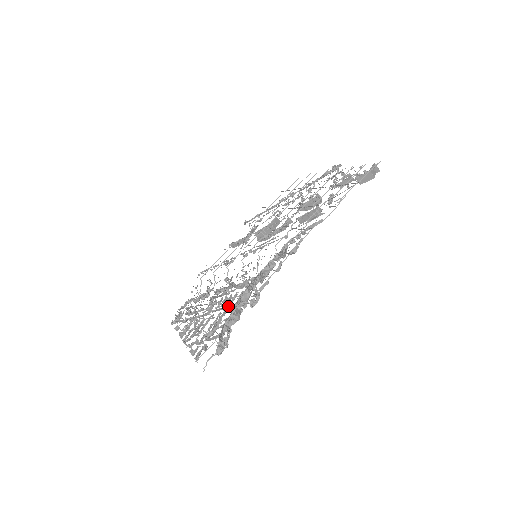
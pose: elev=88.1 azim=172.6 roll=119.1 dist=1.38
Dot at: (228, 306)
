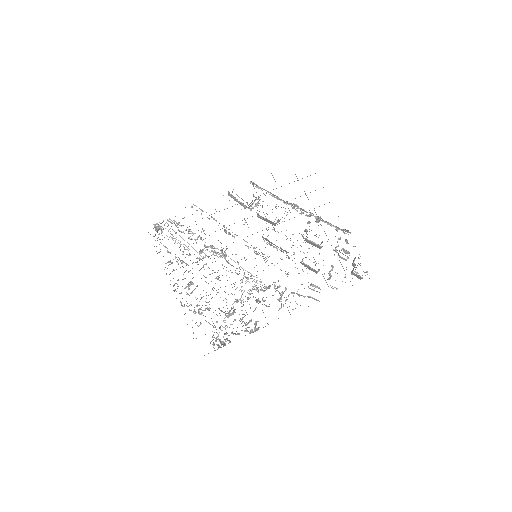
Dot at: (220, 287)
